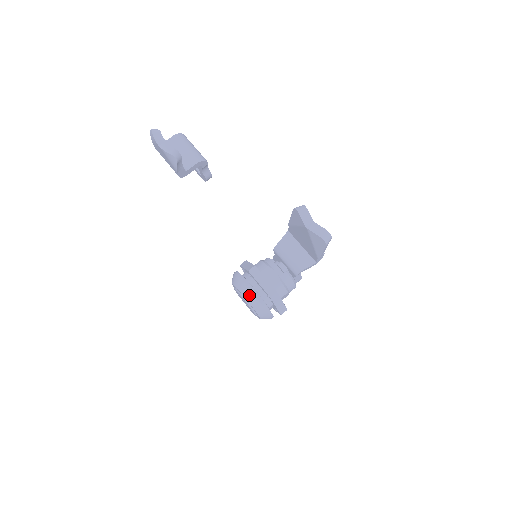
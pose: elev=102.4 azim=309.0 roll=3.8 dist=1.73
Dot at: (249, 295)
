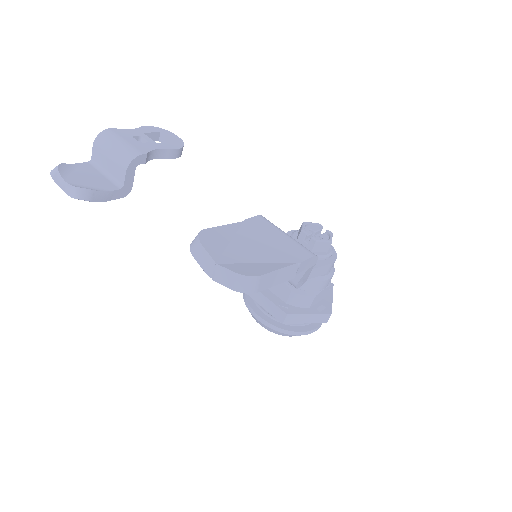
Dot at: (260, 324)
